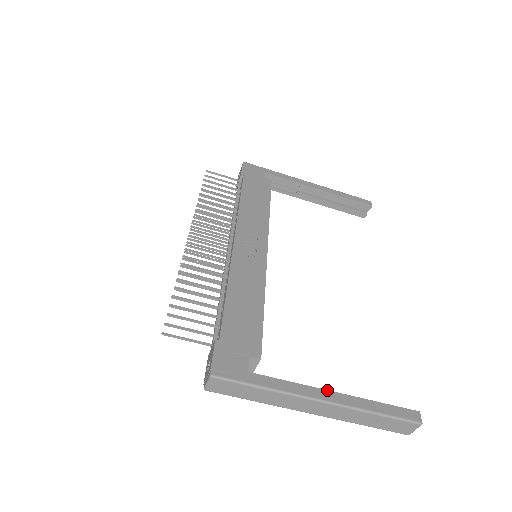
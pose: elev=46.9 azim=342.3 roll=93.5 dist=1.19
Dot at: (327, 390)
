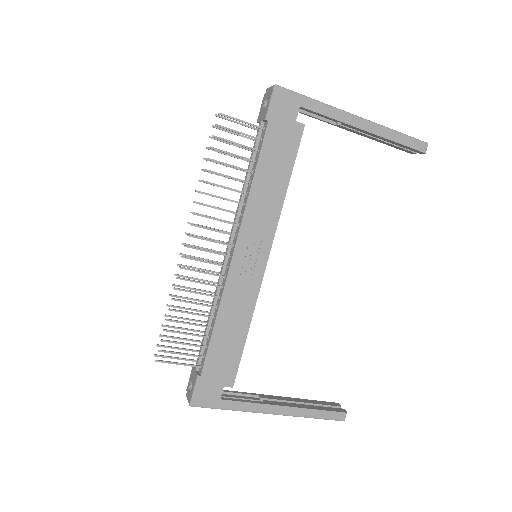
Dot at: (280, 406)
